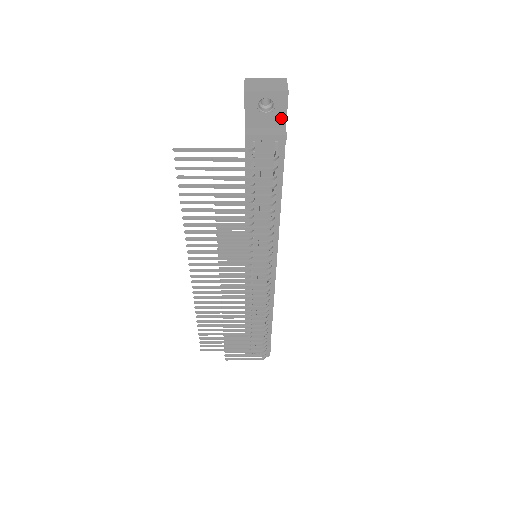
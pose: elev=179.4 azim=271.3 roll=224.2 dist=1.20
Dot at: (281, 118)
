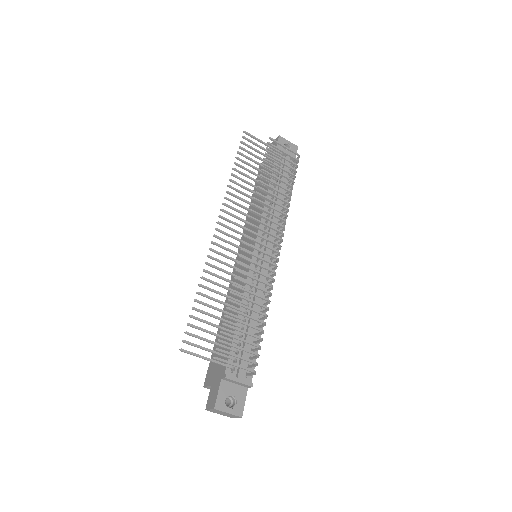
Dot at: occluded
